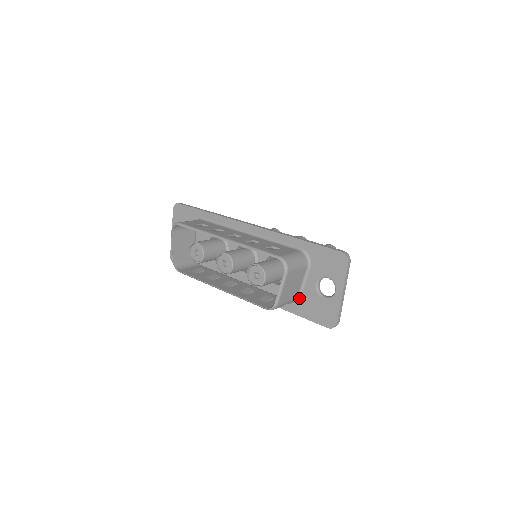
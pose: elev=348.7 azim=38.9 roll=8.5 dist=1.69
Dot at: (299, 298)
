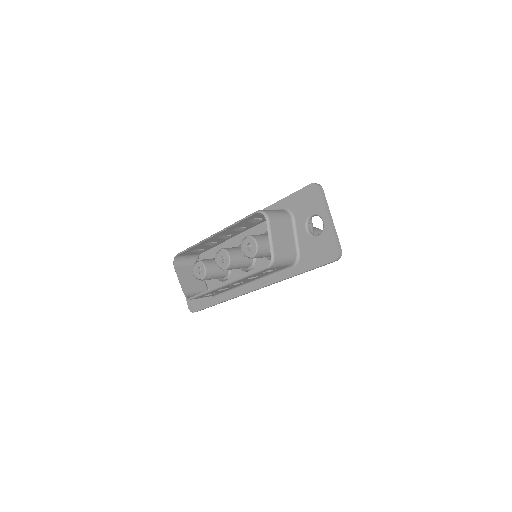
Dot at: (299, 254)
